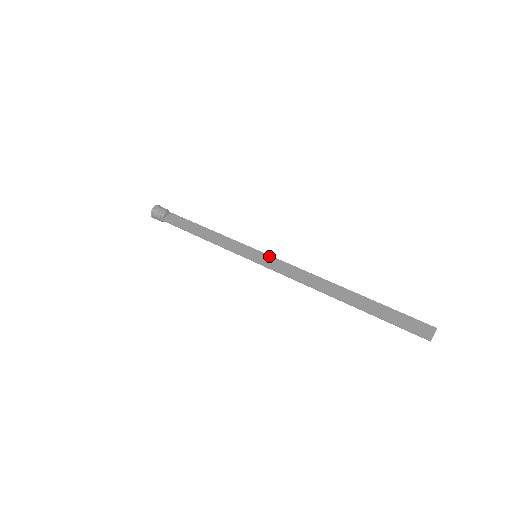
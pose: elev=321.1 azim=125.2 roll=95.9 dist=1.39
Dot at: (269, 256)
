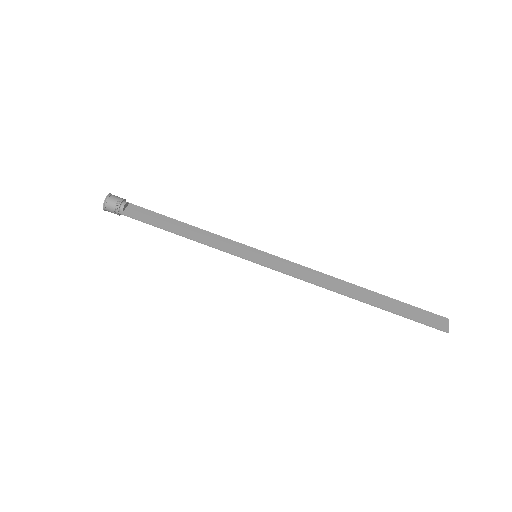
Dot at: (270, 255)
